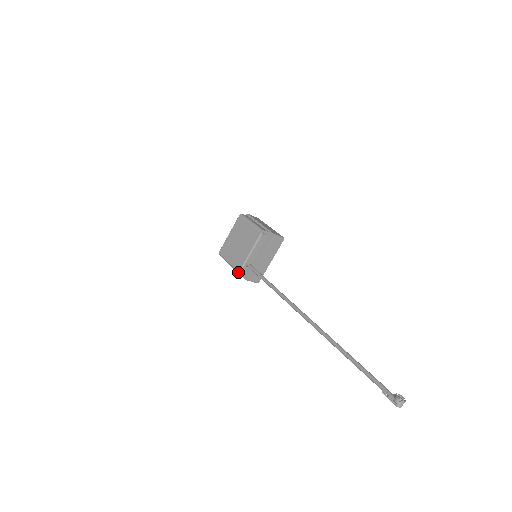
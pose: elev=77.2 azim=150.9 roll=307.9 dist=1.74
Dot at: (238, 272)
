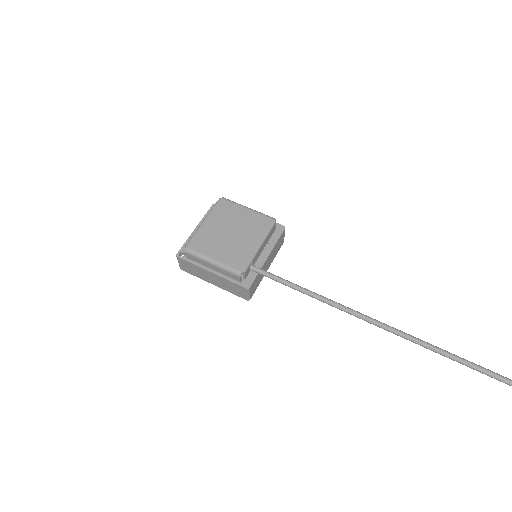
Dot at: (241, 273)
